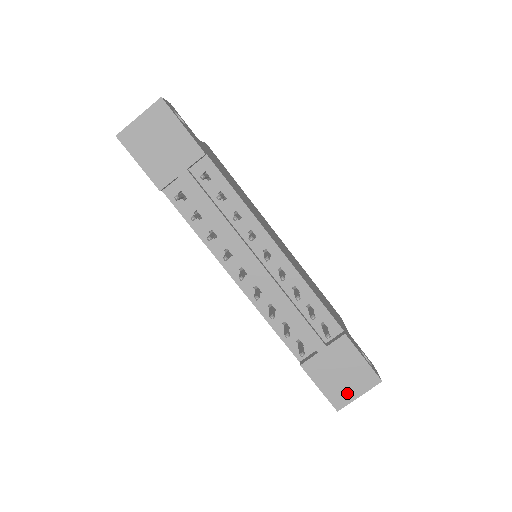
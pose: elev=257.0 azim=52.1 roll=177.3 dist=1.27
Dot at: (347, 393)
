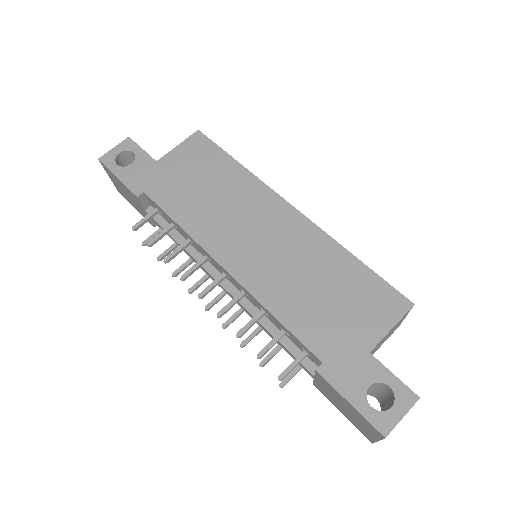
Dot at: (365, 430)
